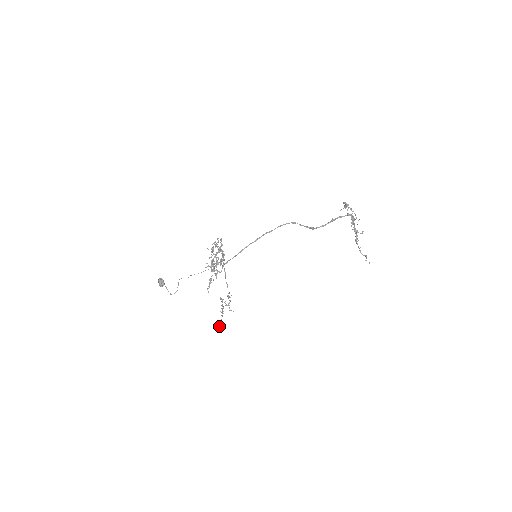
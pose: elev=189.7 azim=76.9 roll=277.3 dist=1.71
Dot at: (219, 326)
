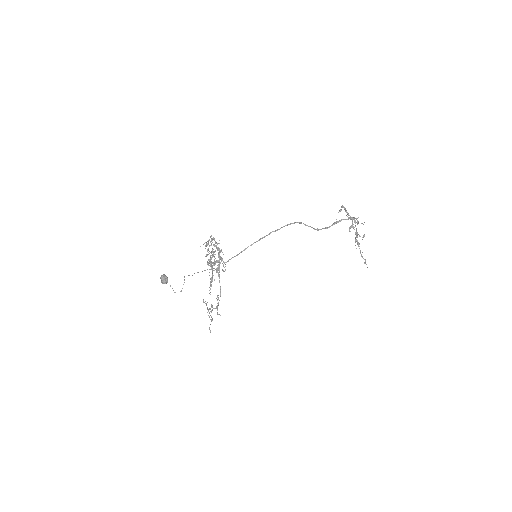
Dot at: (210, 330)
